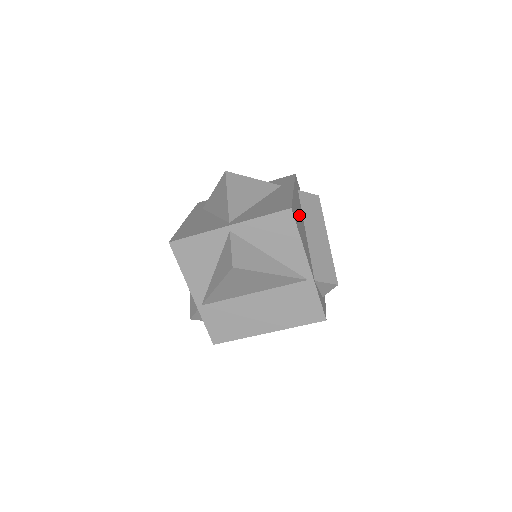
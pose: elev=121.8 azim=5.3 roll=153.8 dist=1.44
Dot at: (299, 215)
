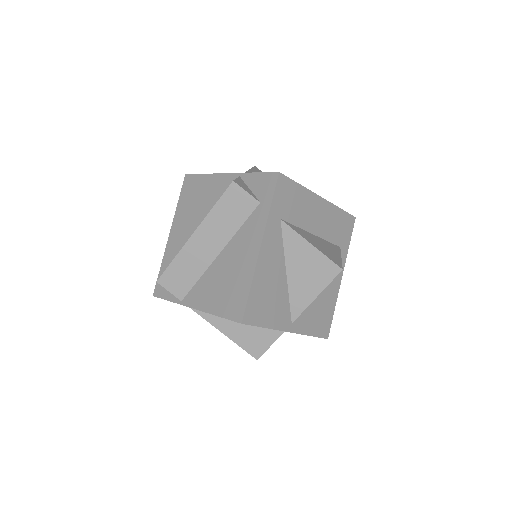
Dot at: occluded
